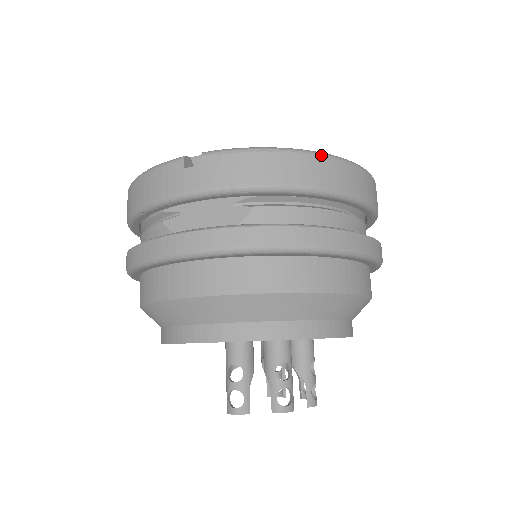
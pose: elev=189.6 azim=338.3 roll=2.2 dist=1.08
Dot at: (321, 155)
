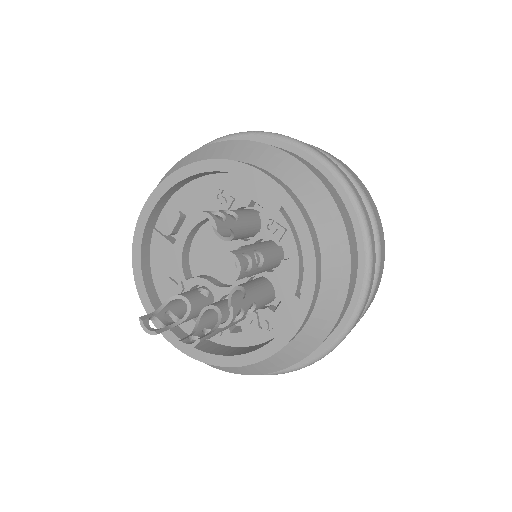
Dot at: occluded
